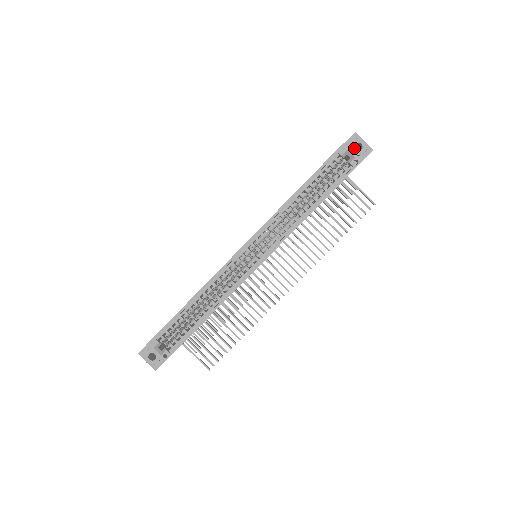
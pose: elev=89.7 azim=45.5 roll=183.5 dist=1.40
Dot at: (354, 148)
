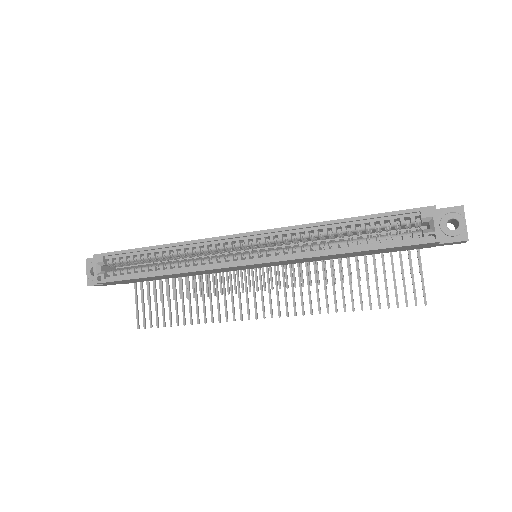
Dot at: (446, 222)
